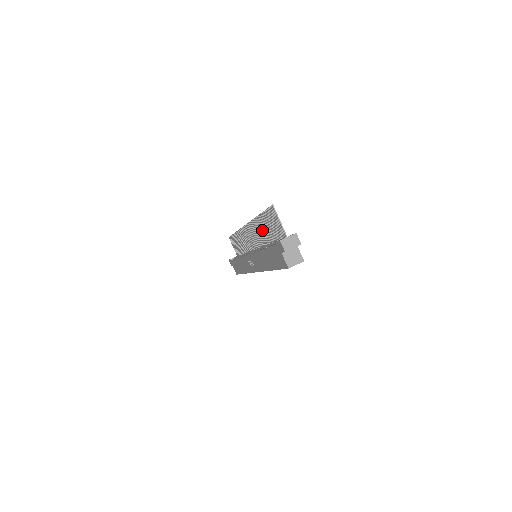
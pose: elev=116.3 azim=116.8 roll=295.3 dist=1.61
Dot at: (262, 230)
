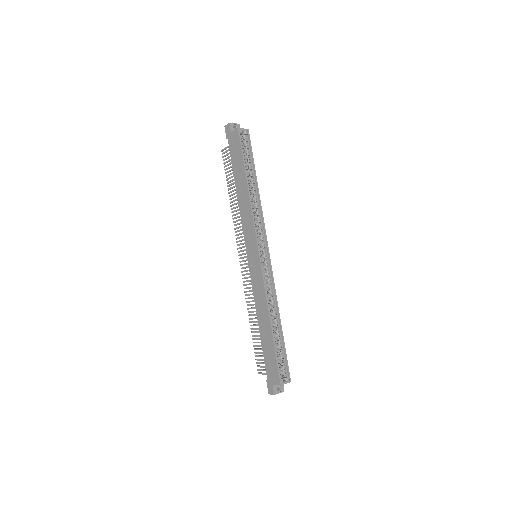
Dot at: (237, 202)
